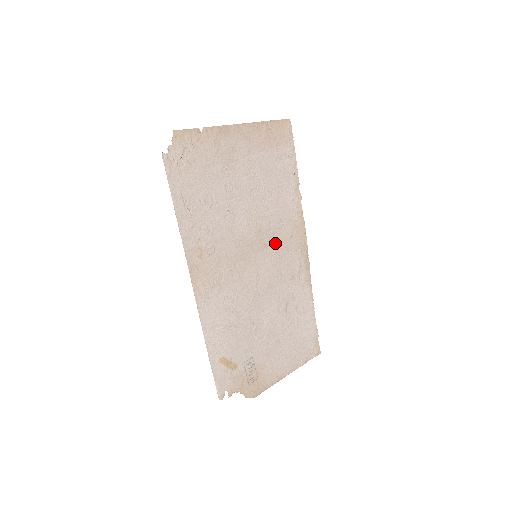
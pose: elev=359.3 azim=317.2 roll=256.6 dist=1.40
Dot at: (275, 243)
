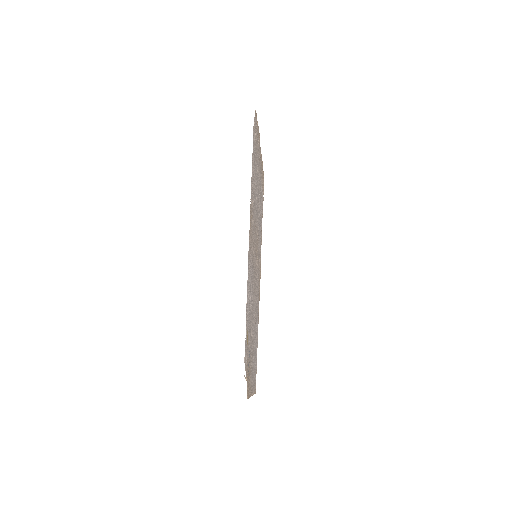
Dot at: (257, 258)
